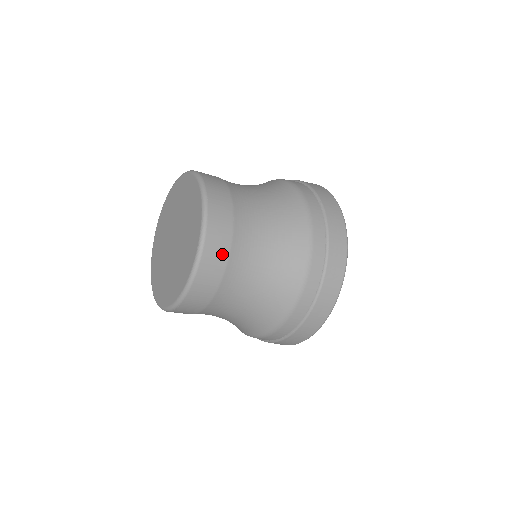
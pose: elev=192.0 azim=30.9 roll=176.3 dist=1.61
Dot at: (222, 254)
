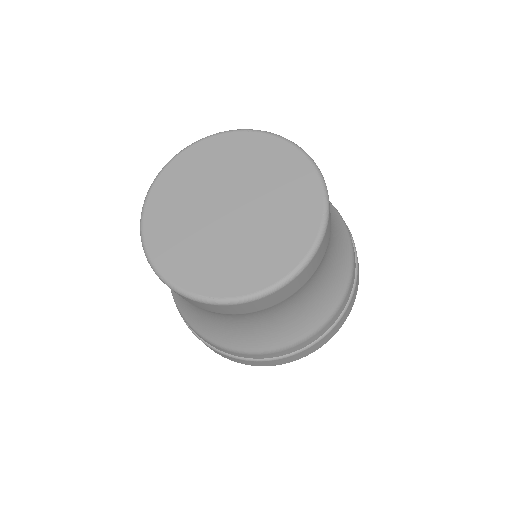
Dot at: (329, 233)
